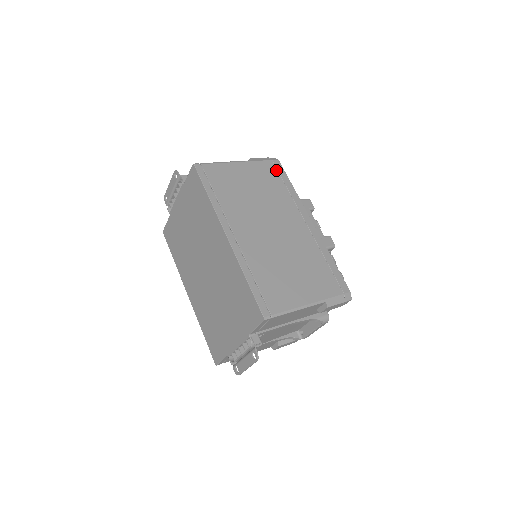
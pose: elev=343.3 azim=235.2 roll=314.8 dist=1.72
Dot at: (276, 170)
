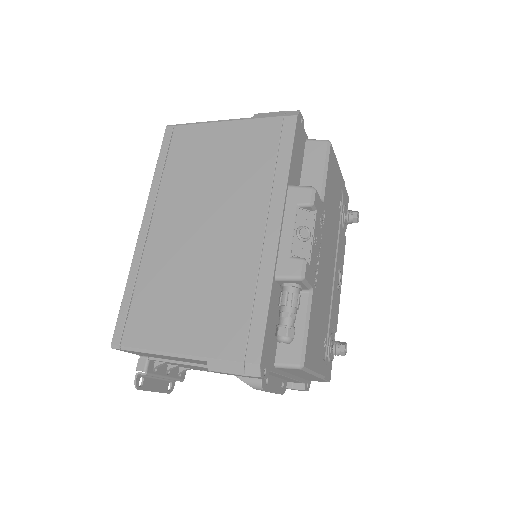
Dot at: (278, 133)
